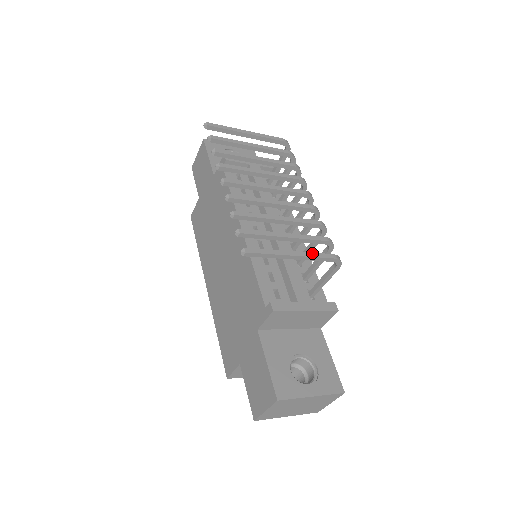
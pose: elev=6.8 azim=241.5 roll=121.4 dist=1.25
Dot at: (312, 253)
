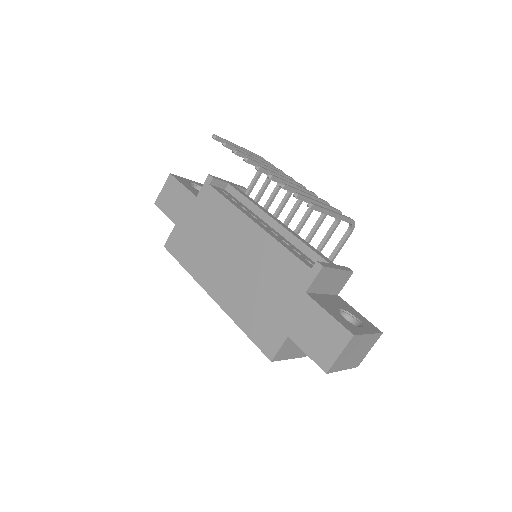
Dot at: (341, 214)
